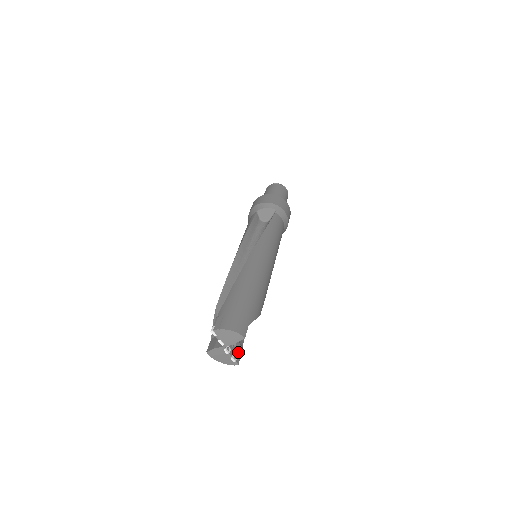
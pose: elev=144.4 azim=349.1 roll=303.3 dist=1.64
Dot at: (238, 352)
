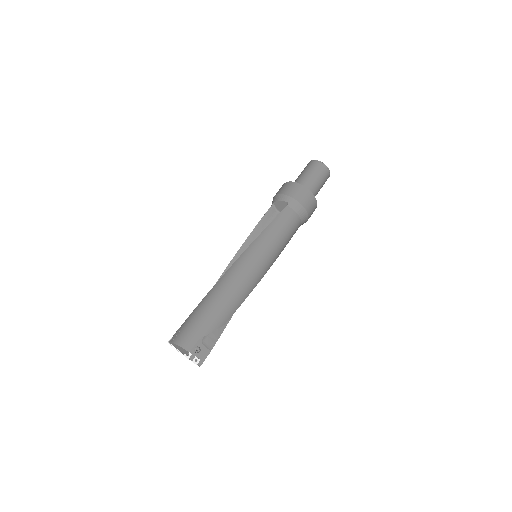
Dot at: (202, 356)
